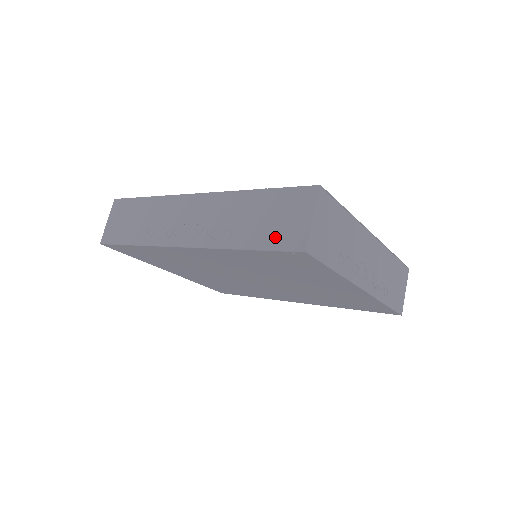
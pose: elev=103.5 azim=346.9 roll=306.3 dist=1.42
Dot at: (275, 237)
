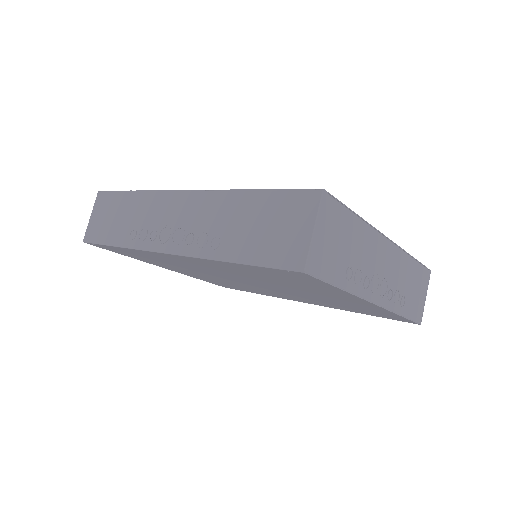
Dot at: (268, 250)
